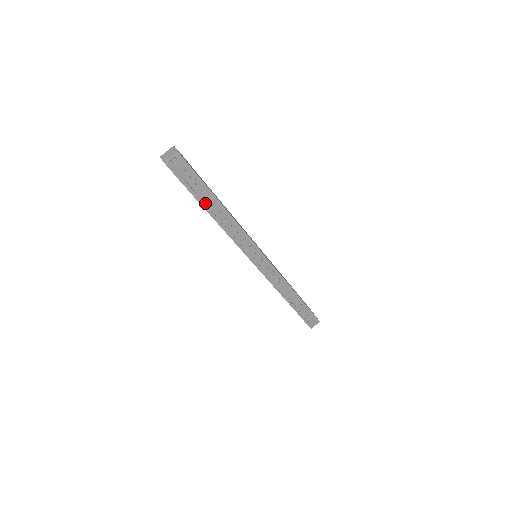
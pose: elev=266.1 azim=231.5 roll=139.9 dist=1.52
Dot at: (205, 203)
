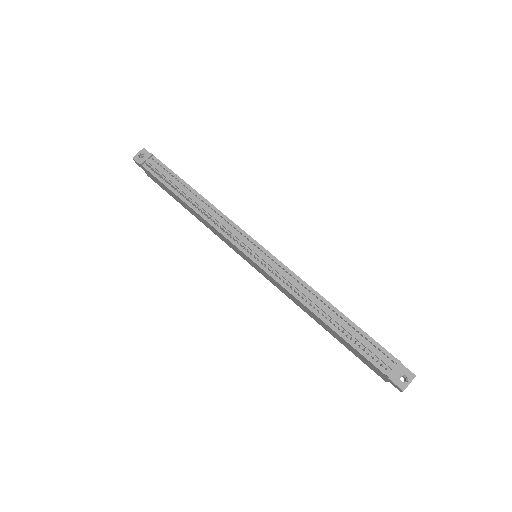
Dot at: (173, 187)
